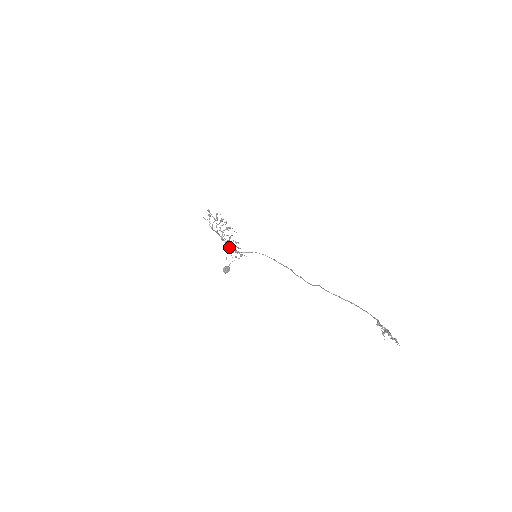
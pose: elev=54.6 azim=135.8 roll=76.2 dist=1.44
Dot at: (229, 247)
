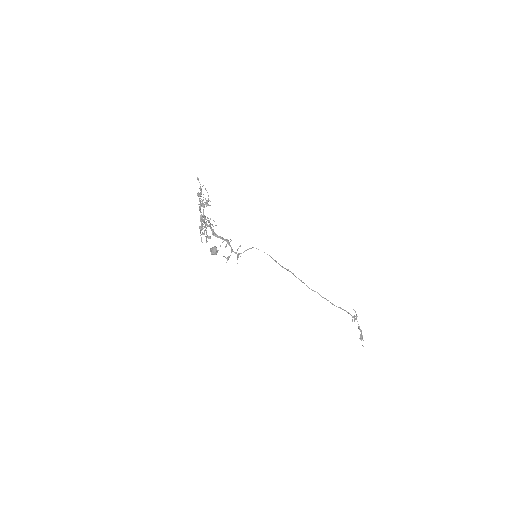
Dot at: (218, 237)
